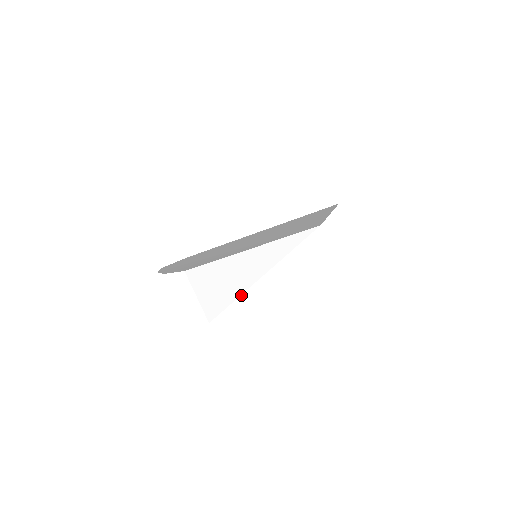
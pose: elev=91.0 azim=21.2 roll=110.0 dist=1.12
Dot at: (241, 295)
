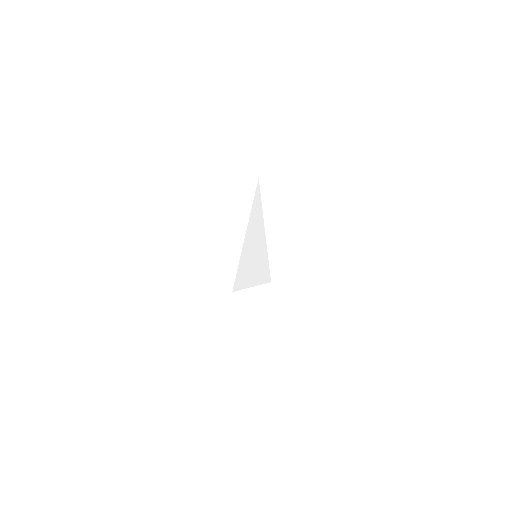
Dot at: (268, 254)
